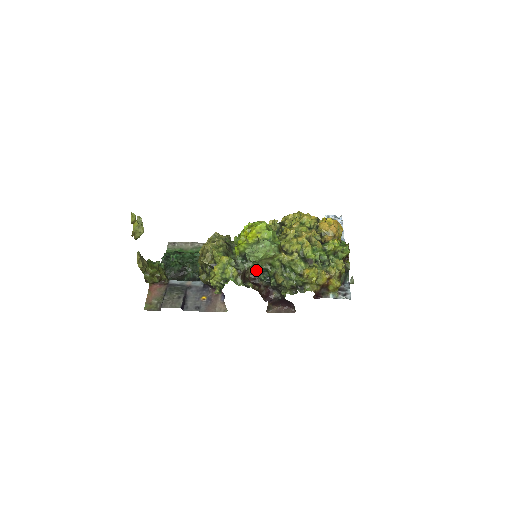
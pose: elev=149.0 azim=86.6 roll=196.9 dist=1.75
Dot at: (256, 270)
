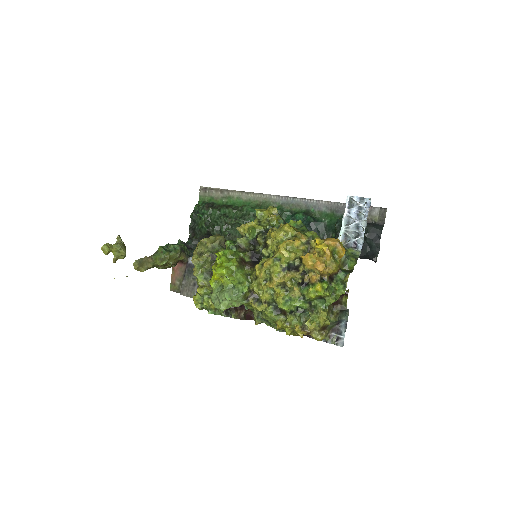
Dot at: occluded
